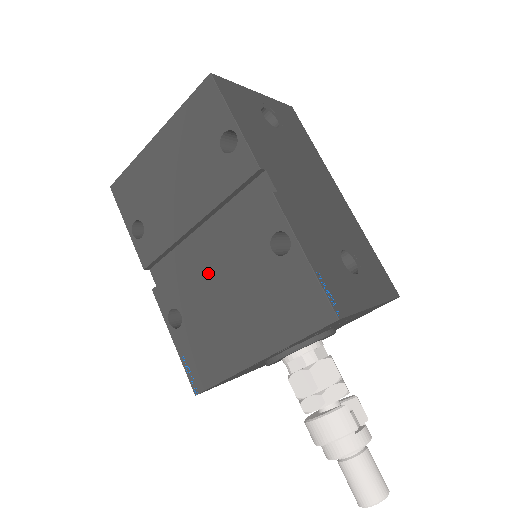
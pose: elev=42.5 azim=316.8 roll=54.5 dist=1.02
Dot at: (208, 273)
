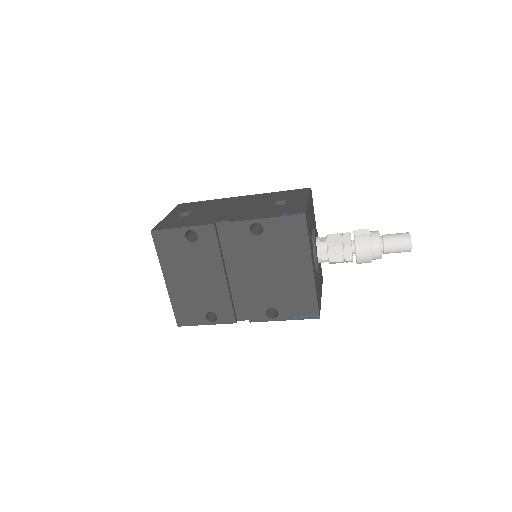
Dot at: (255, 279)
